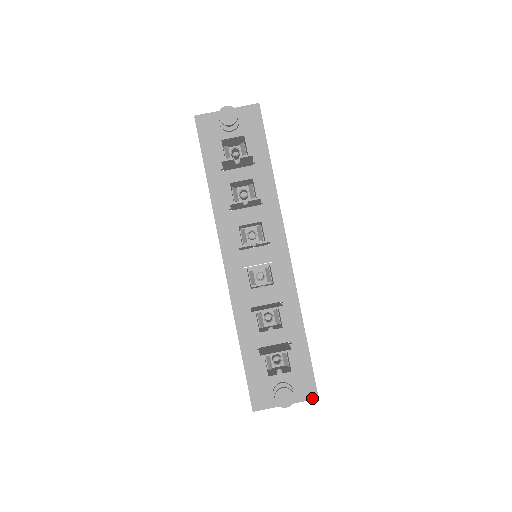
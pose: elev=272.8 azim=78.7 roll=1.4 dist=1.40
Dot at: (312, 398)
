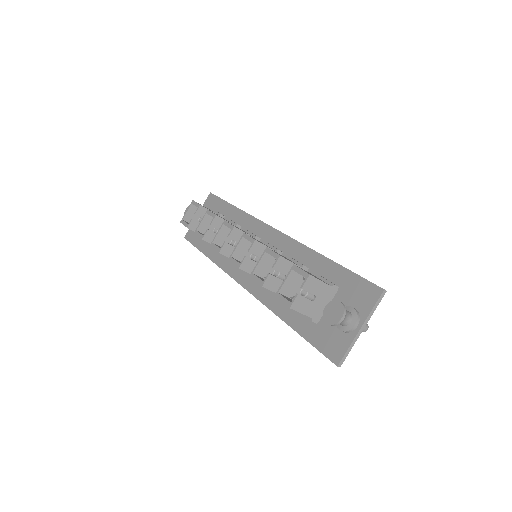
Dot at: (378, 296)
